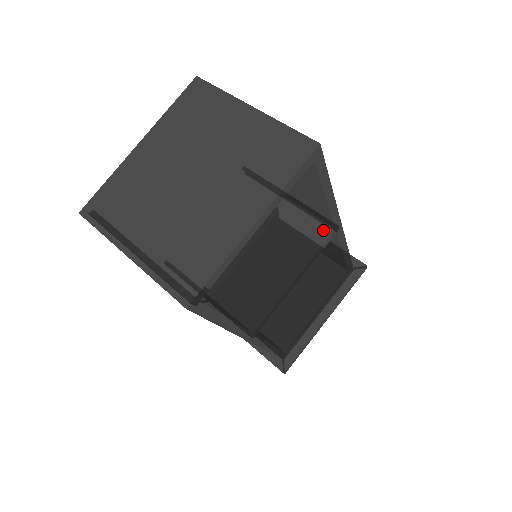
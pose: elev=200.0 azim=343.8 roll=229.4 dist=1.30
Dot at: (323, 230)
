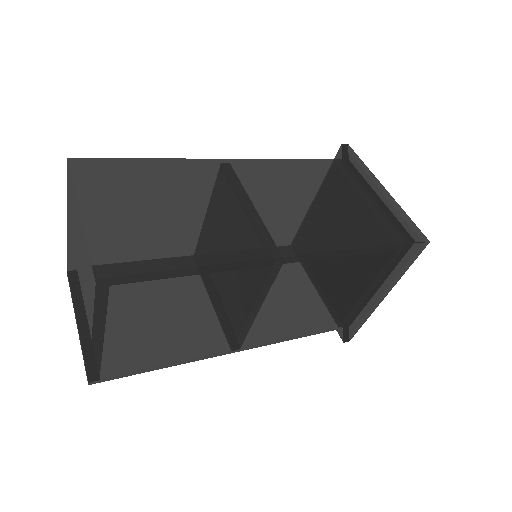
Dot at: occluded
